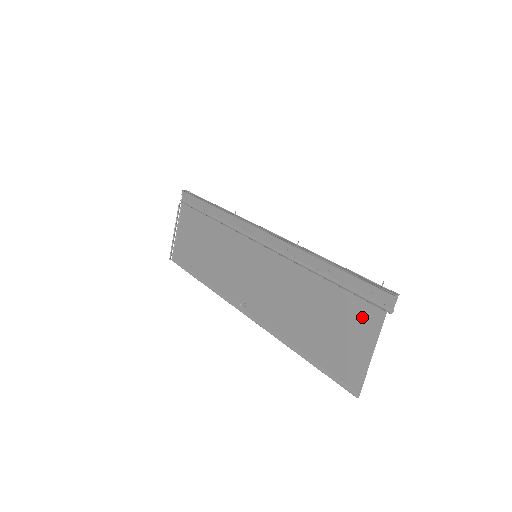
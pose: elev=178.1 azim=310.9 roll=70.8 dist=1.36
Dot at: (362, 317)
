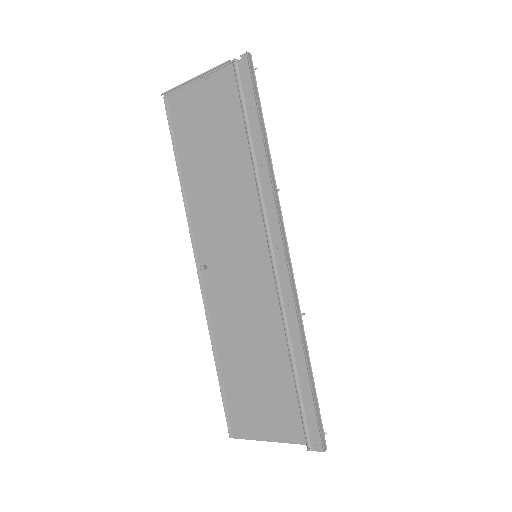
Dot at: (287, 422)
